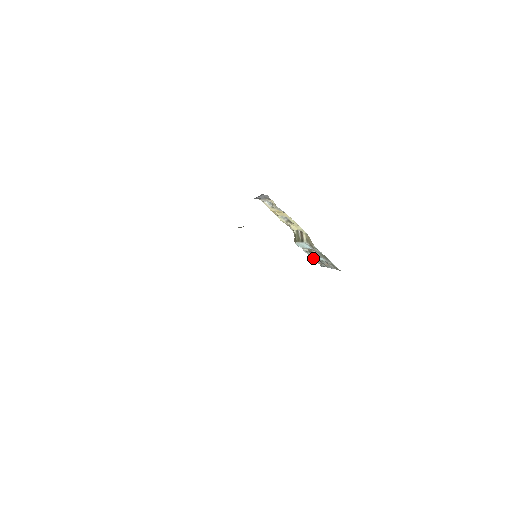
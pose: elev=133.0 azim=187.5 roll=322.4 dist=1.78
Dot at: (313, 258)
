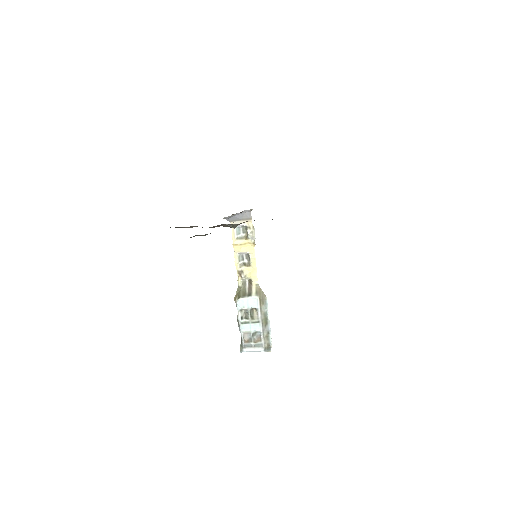
Dot at: (244, 330)
